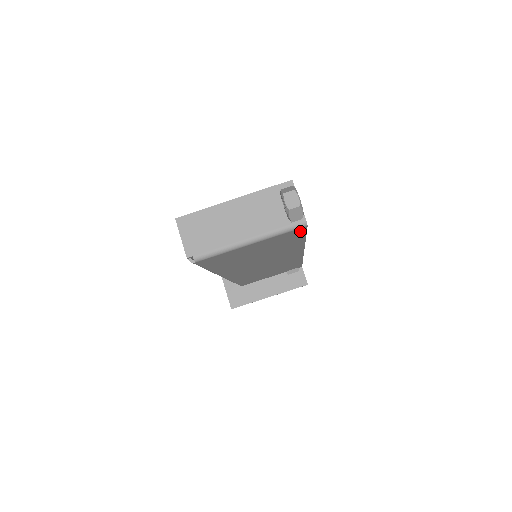
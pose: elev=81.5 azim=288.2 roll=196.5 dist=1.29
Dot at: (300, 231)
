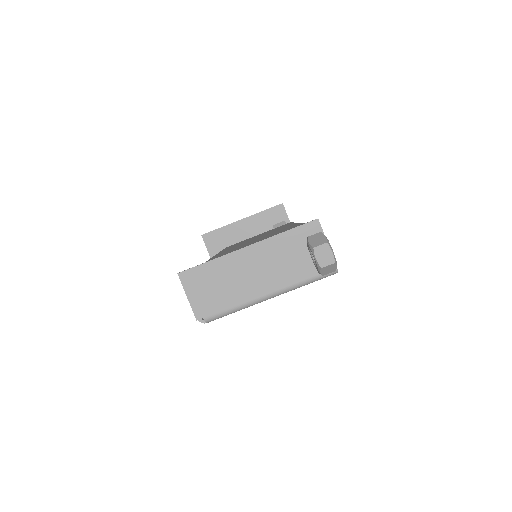
Dot at: occluded
